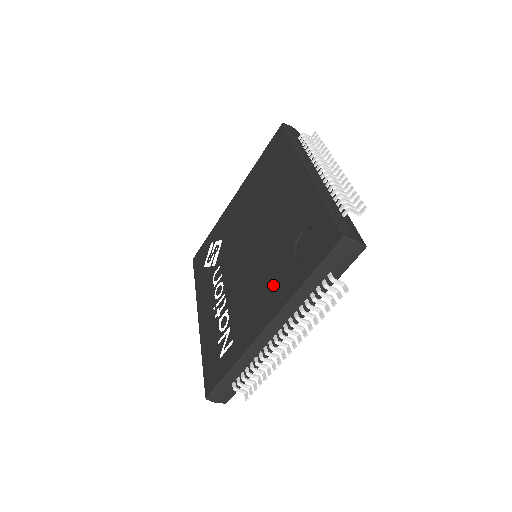
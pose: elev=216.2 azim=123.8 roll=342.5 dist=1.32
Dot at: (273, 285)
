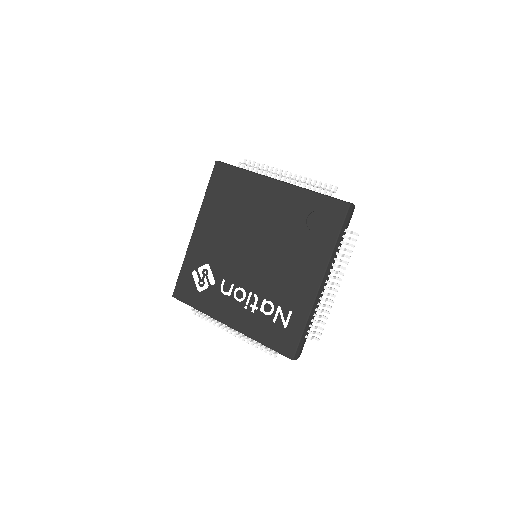
Dot at: (306, 258)
